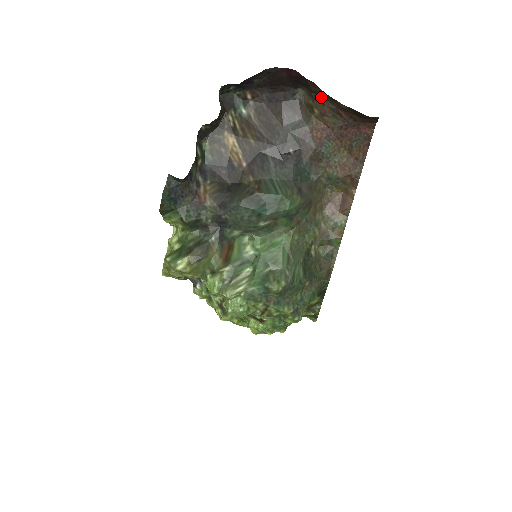
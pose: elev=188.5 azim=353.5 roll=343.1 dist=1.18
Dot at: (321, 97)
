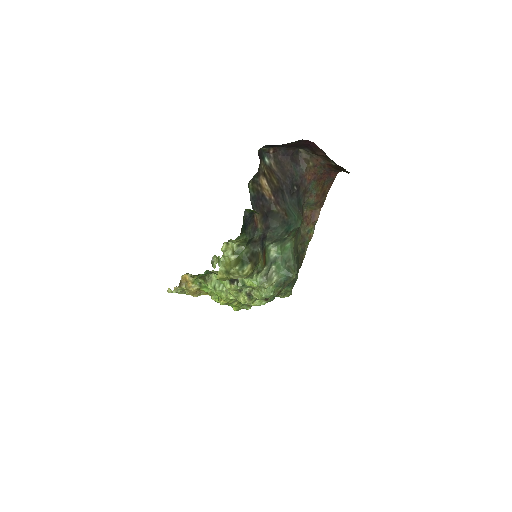
Dot at: (318, 157)
